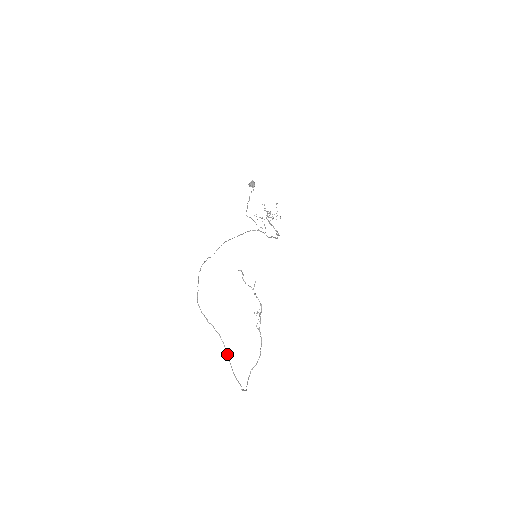
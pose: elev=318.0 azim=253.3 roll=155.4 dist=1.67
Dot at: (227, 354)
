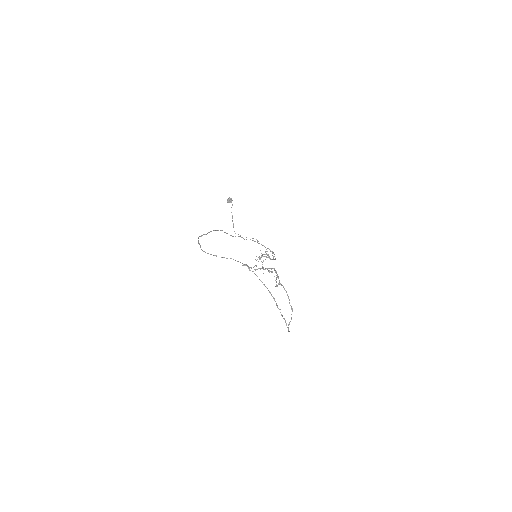
Dot at: (246, 265)
